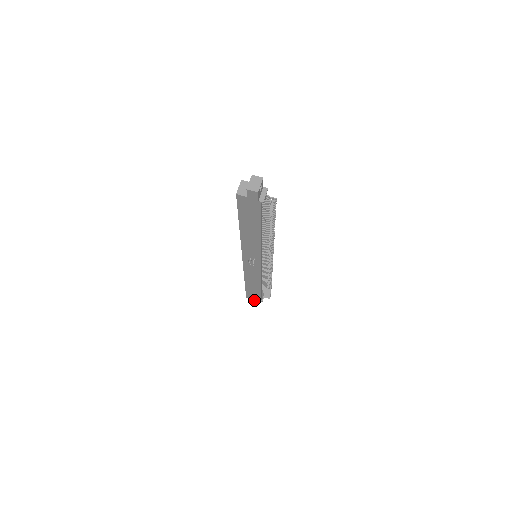
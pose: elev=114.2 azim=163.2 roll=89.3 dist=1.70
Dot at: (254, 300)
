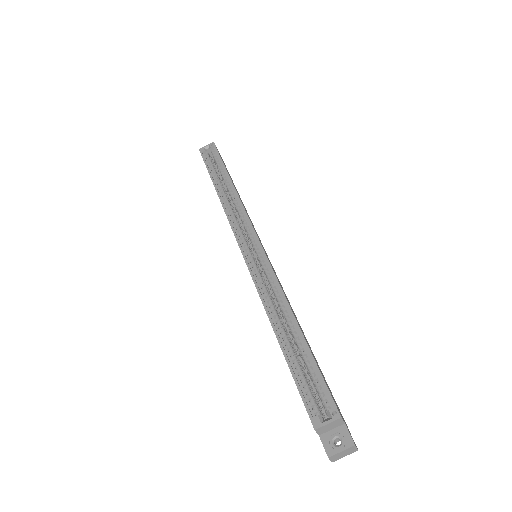
Dot at: occluded
